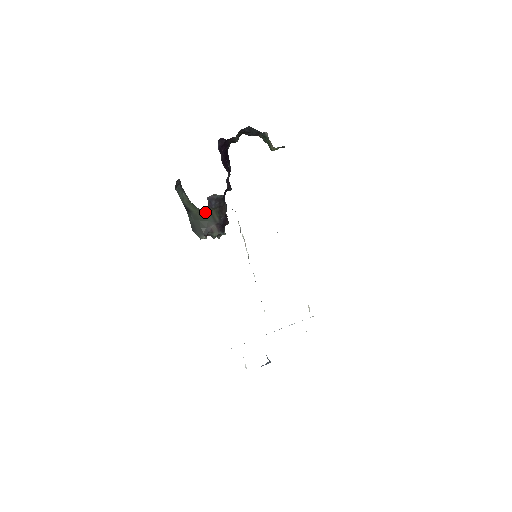
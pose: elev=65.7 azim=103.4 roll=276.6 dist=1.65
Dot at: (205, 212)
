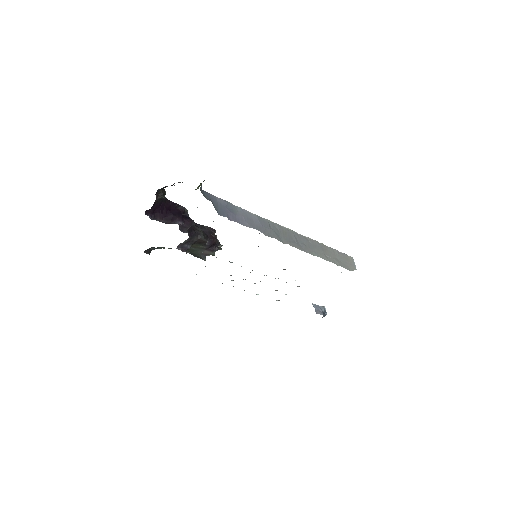
Dot at: occluded
